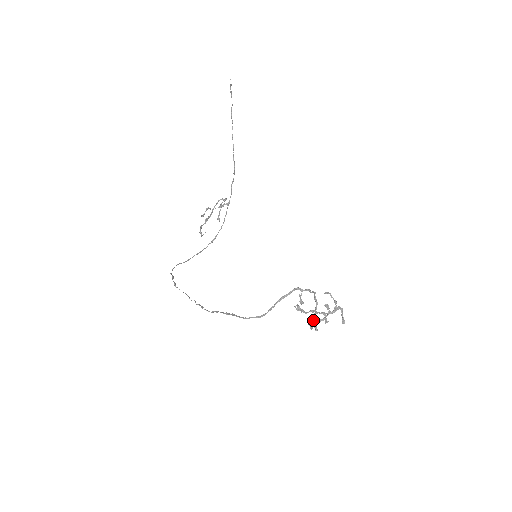
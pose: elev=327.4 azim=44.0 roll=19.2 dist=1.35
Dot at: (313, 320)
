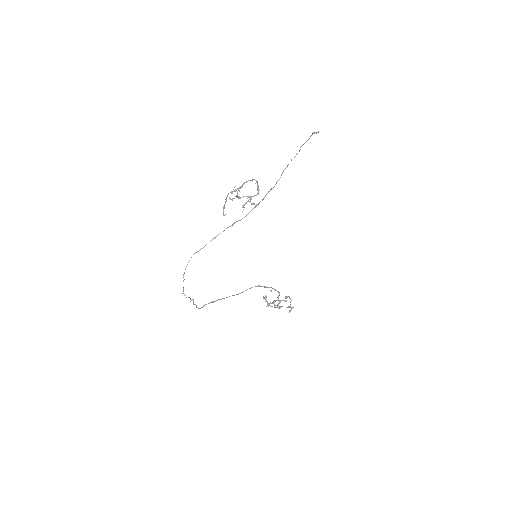
Dot at: occluded
